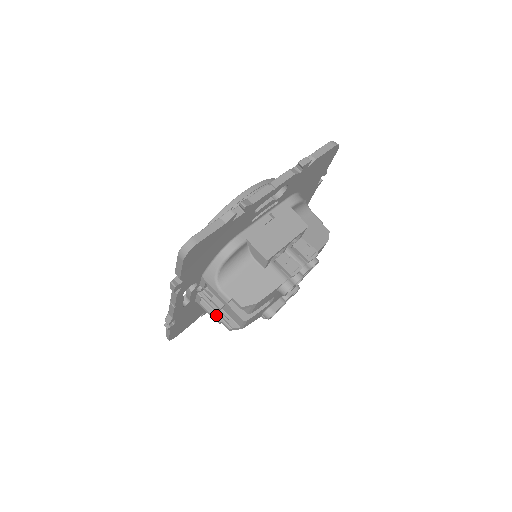
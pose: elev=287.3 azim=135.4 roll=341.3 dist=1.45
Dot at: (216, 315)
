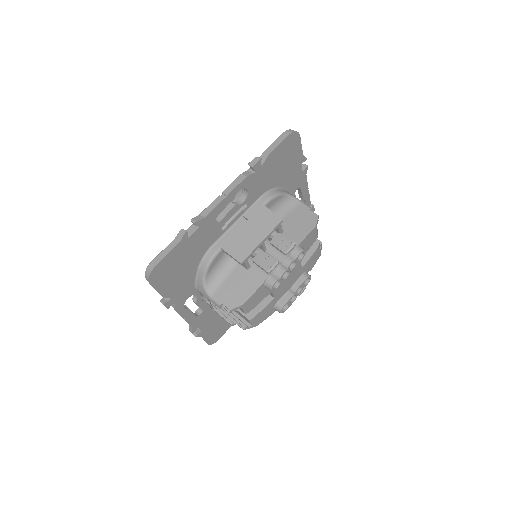
Dot at: (229, 318)
